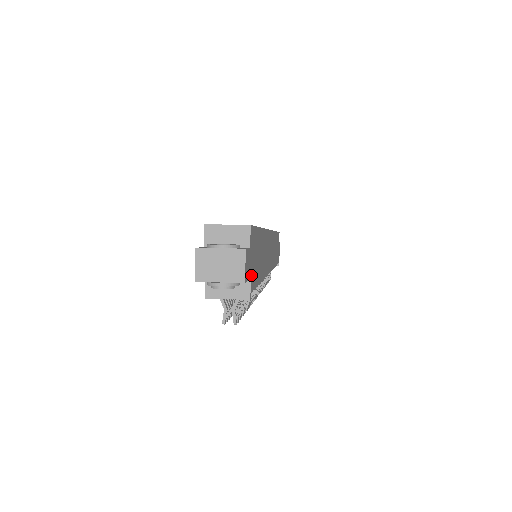
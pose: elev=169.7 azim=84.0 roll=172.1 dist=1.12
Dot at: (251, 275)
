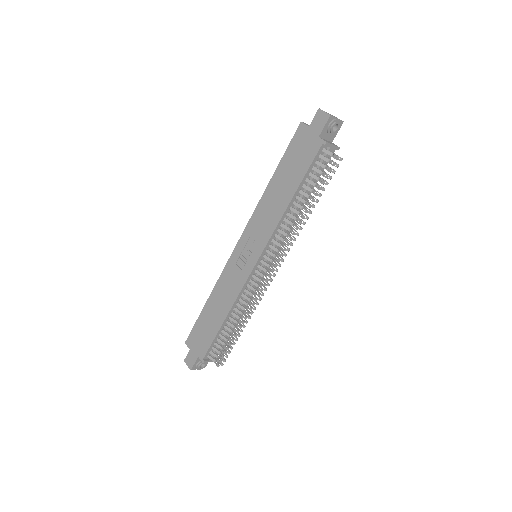
Dot at: occluded
